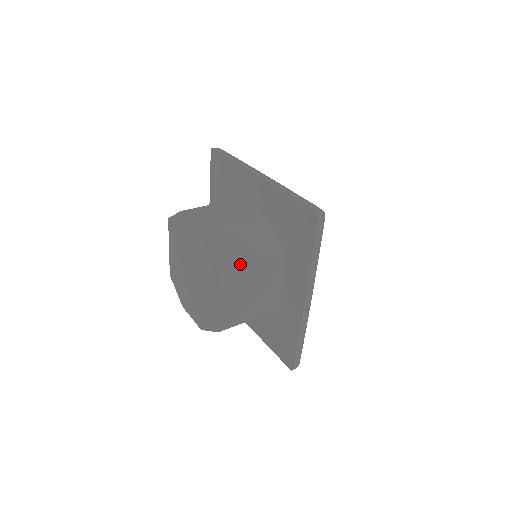
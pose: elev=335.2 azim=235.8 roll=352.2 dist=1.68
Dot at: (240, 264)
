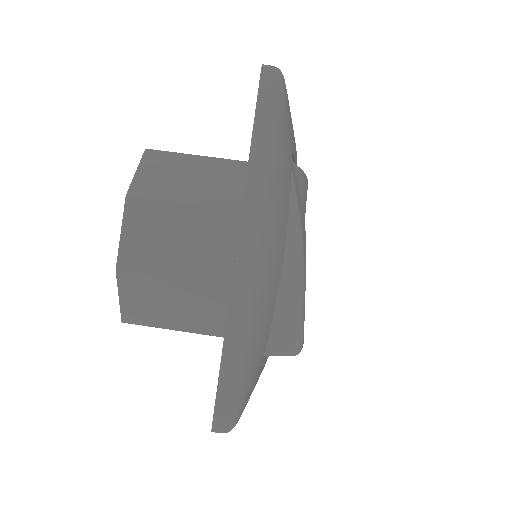
Dot at: (153, 326)
